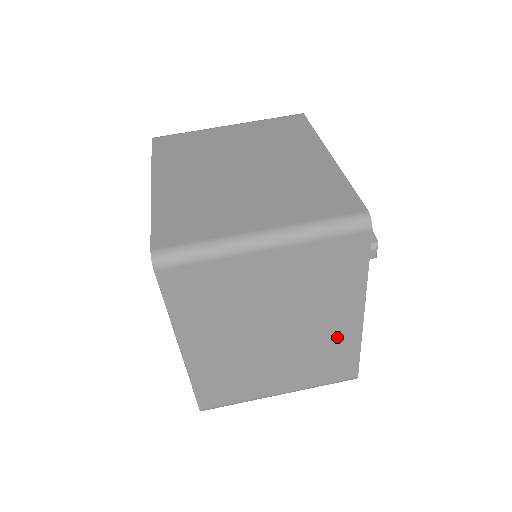
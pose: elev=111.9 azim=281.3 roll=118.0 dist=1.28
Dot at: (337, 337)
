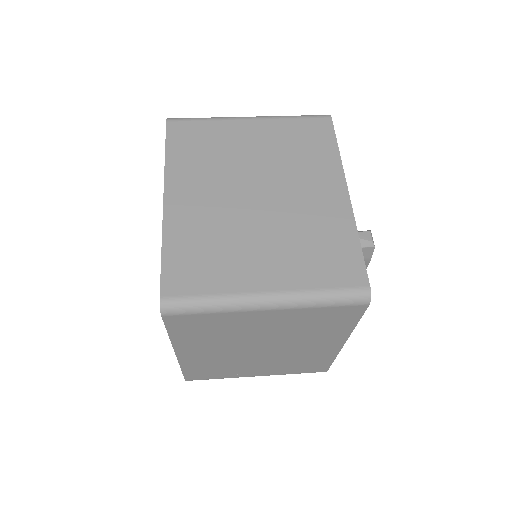
Dot at: (326, 214)
